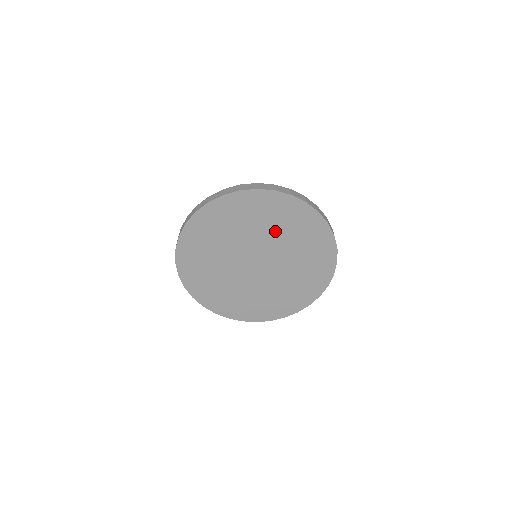
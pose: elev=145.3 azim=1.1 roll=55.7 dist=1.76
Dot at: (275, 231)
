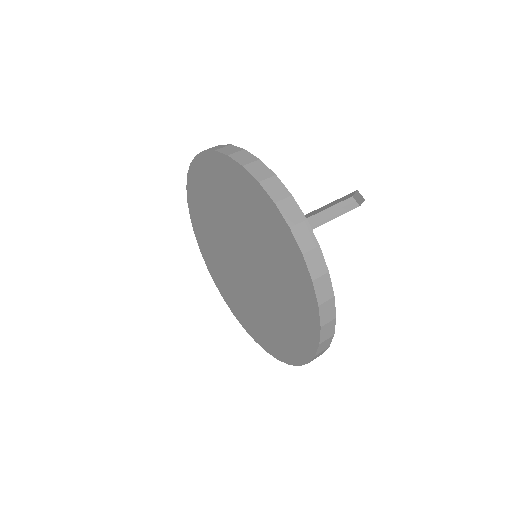
Dot at: (252, 229)
